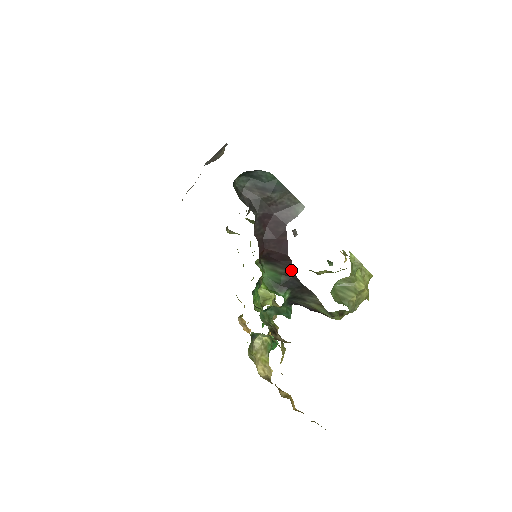
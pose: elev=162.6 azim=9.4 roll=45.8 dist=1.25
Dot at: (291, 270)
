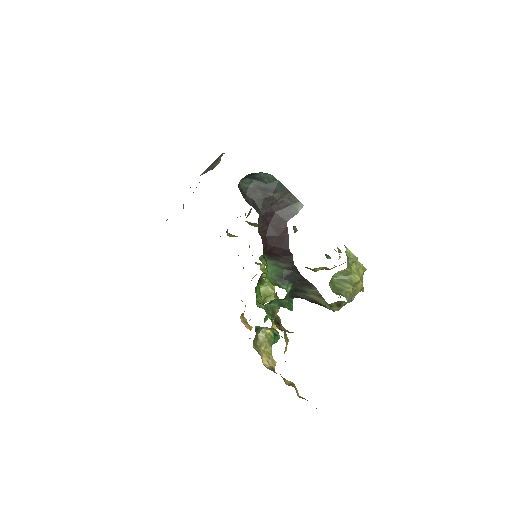
Dot at: (292, 264)
